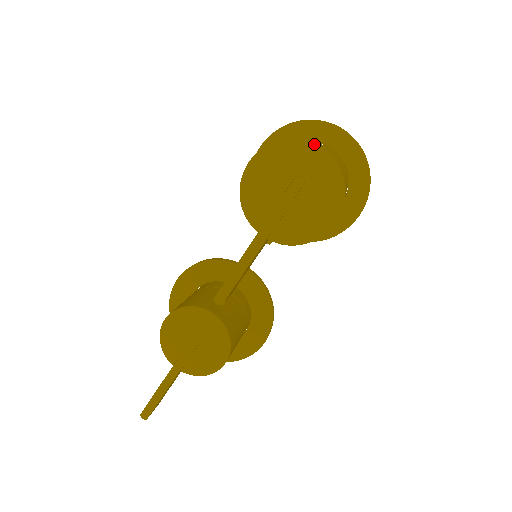
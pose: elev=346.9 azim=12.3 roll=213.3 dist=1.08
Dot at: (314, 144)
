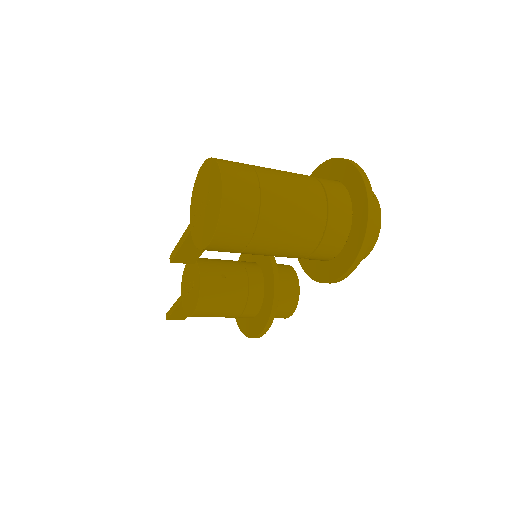
Dot at: (220, 171)
